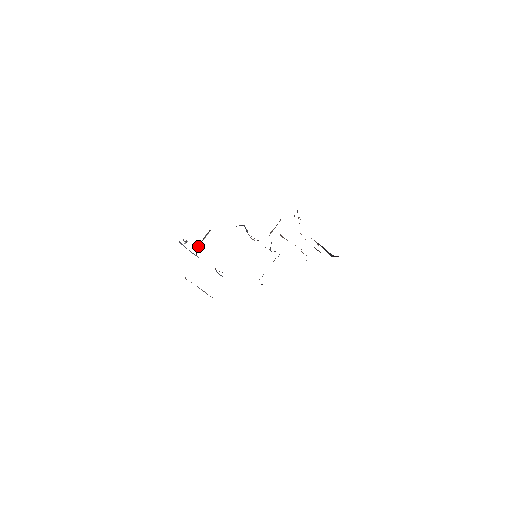
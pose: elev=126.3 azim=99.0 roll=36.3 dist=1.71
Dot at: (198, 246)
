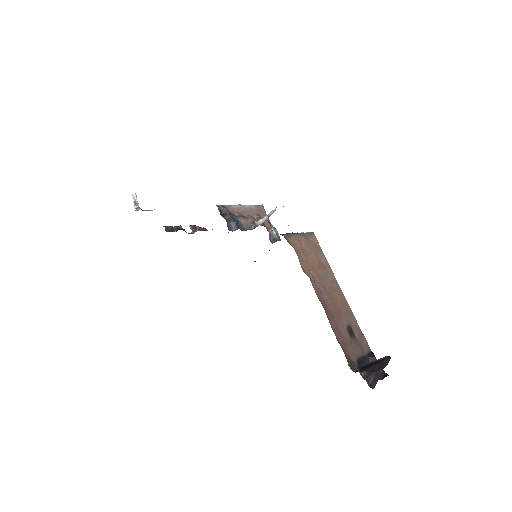
Dot at: occluded
